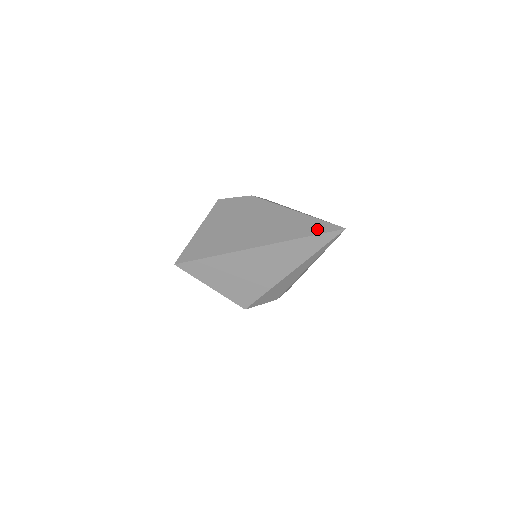
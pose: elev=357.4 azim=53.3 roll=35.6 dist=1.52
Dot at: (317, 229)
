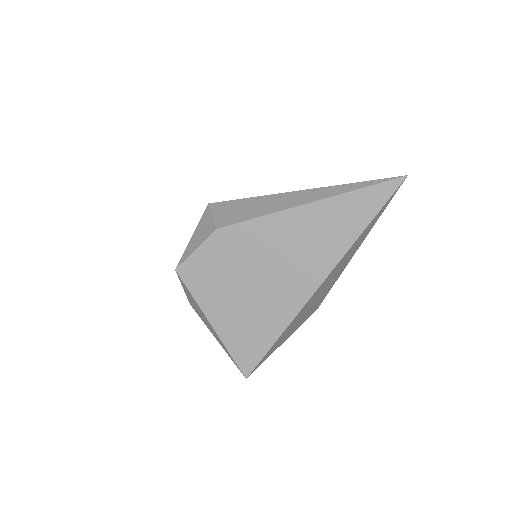
Dot at: (372, 204)
